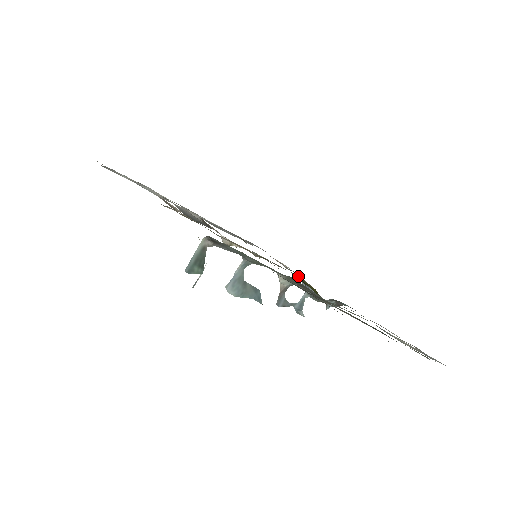
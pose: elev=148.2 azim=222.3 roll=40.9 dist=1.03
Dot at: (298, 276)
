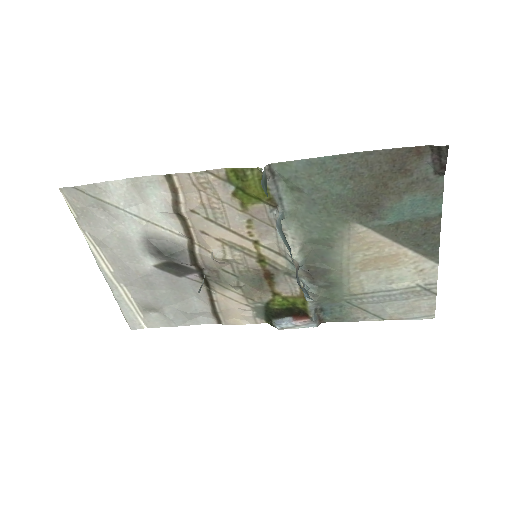
Dot at: (280, 295)
